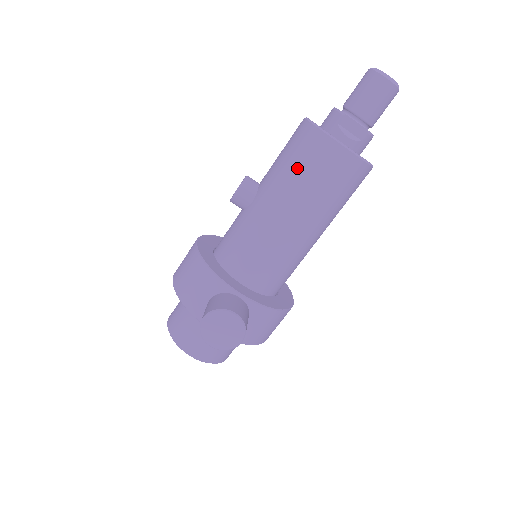
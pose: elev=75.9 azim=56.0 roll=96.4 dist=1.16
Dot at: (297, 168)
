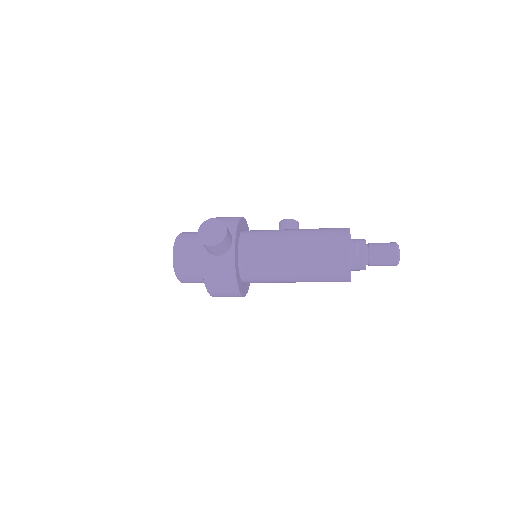
Dot at: (322, 232)
